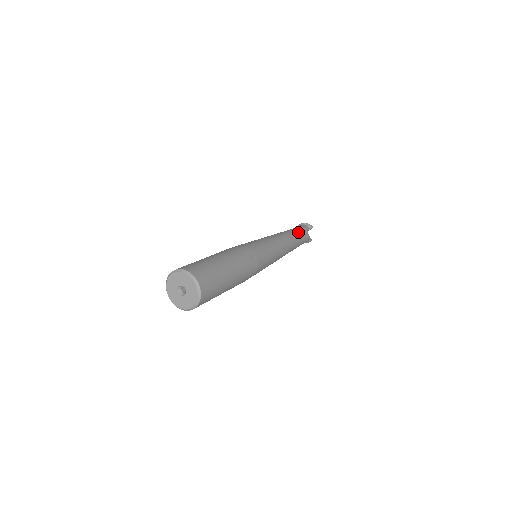
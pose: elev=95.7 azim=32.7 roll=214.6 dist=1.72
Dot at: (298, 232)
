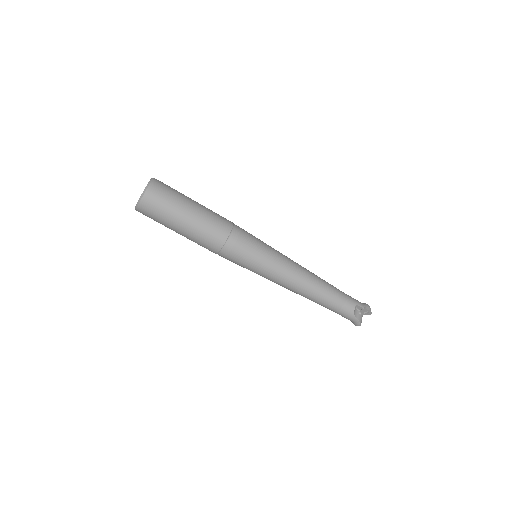
Dot at: (338, 291)
